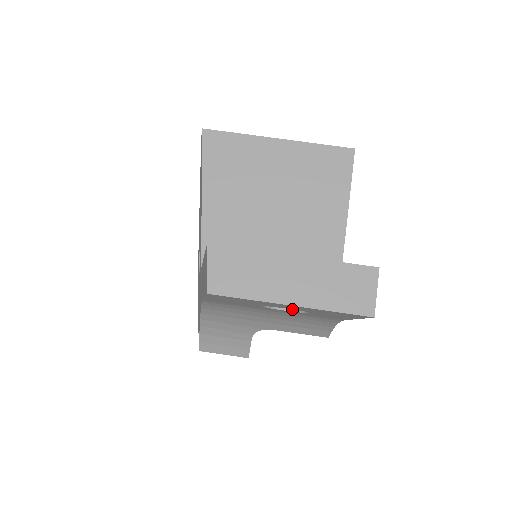
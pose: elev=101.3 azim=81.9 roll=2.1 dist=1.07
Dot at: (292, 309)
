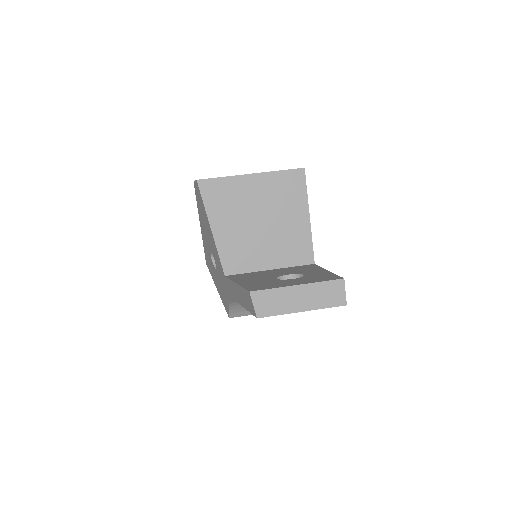
Dot at: occluded
